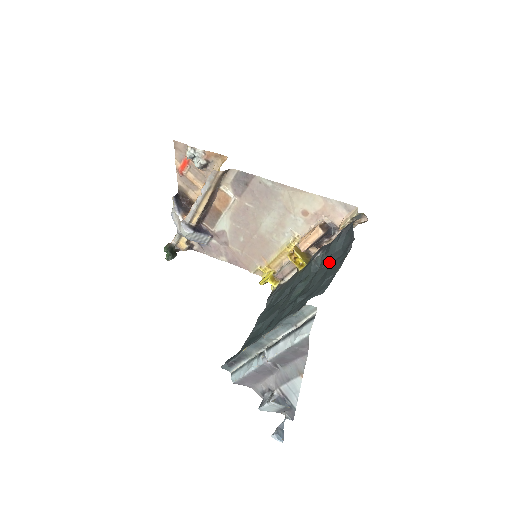
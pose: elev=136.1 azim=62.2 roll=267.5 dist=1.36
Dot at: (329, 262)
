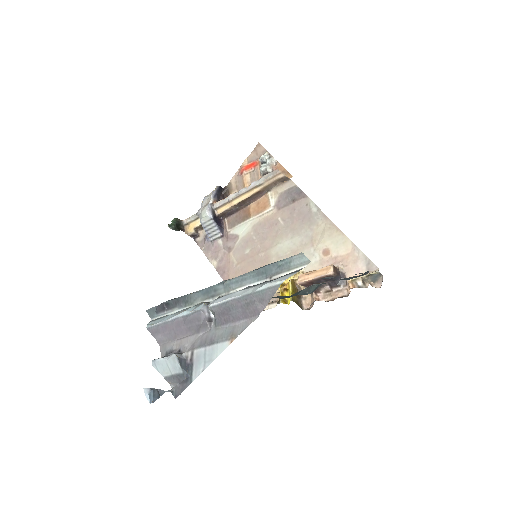
Dot at: (329, 278)
